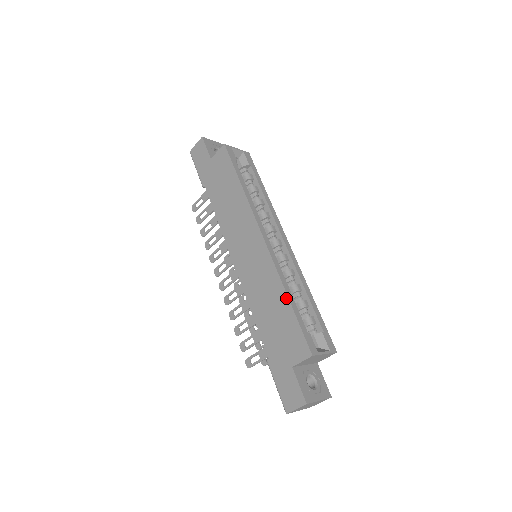
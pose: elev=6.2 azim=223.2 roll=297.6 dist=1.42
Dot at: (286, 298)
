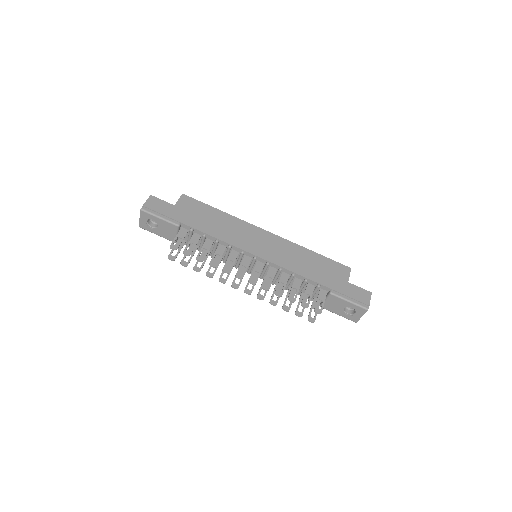
Dot at: (312, 252)
